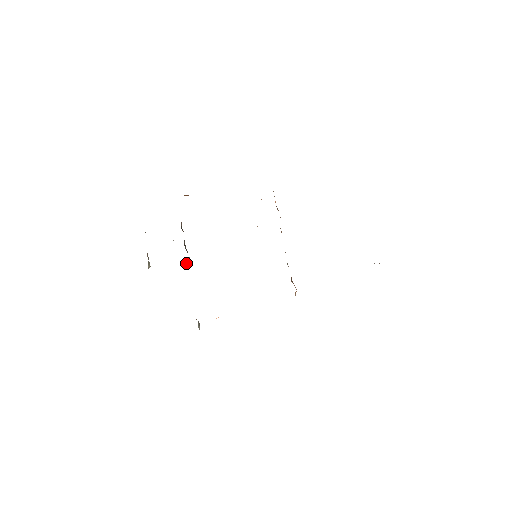
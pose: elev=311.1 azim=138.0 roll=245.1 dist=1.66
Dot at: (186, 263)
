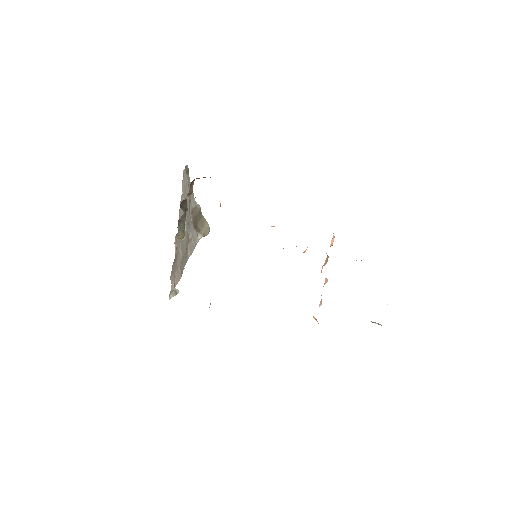
Dot at: (179, 237)
